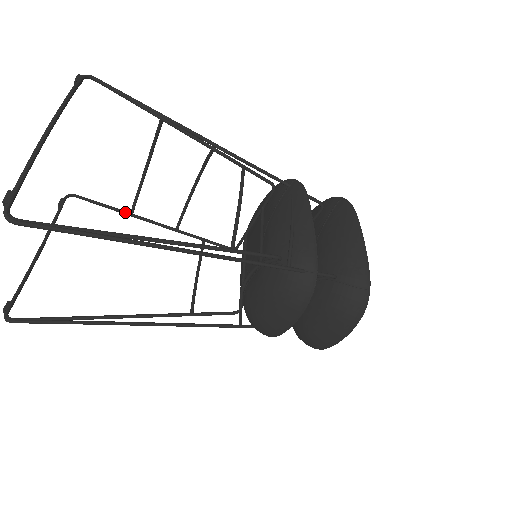
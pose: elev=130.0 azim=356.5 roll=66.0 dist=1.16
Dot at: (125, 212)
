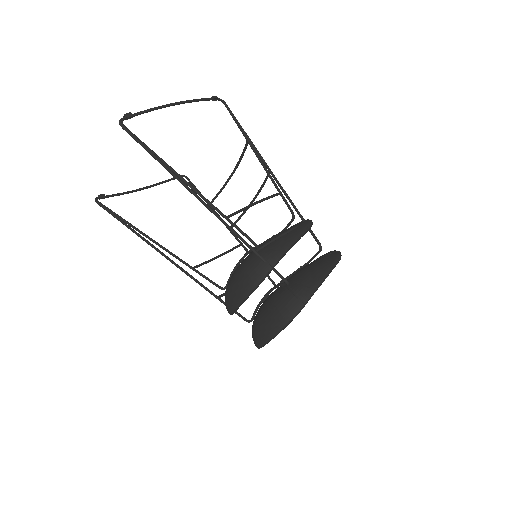
Dot at: occluded
